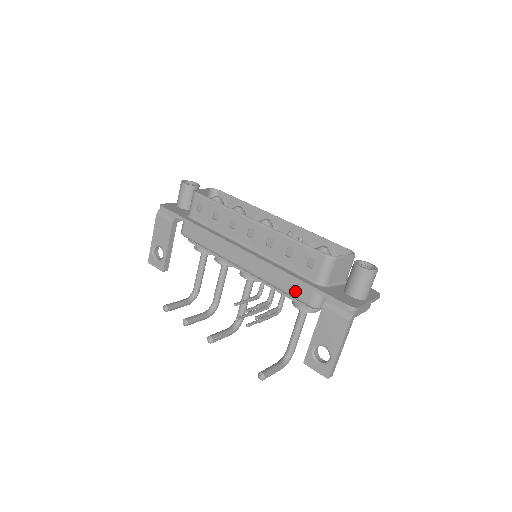
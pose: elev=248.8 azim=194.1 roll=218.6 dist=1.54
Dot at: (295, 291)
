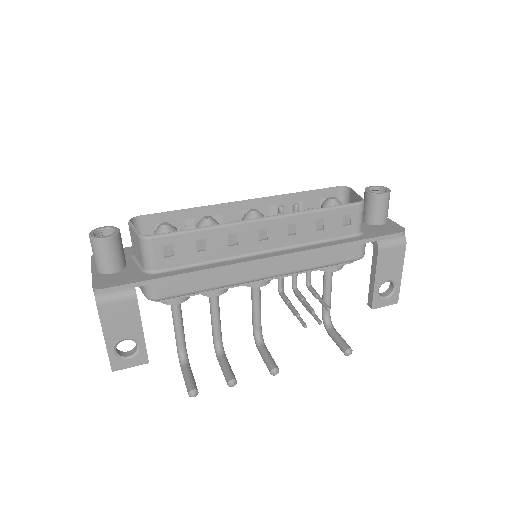
Dot at: (342, 256)
